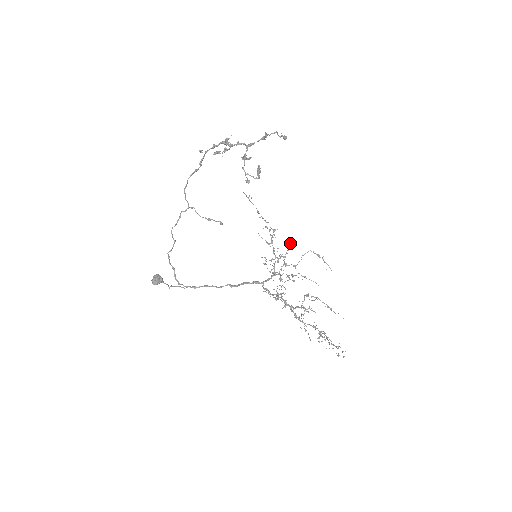
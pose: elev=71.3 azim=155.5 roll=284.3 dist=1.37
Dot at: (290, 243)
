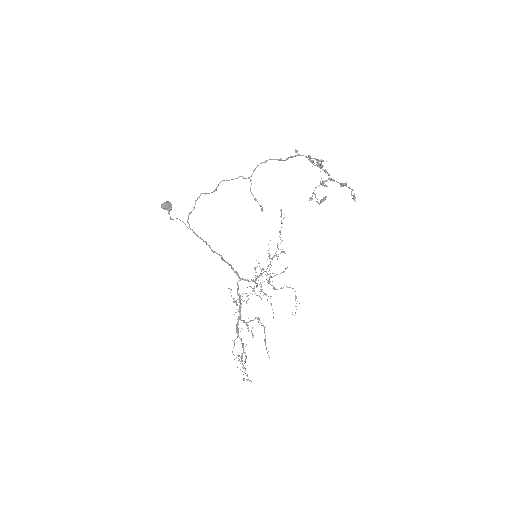
Dot at: occluded
